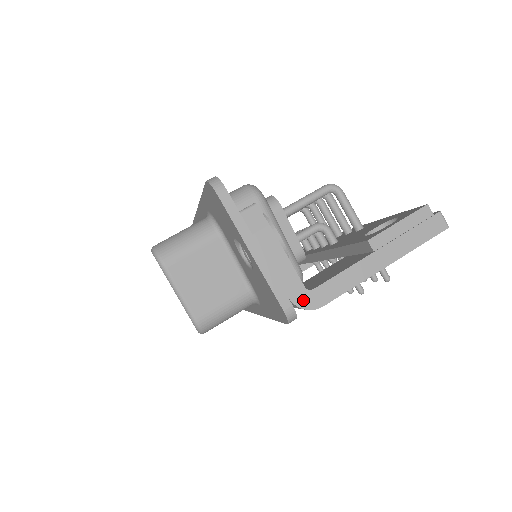
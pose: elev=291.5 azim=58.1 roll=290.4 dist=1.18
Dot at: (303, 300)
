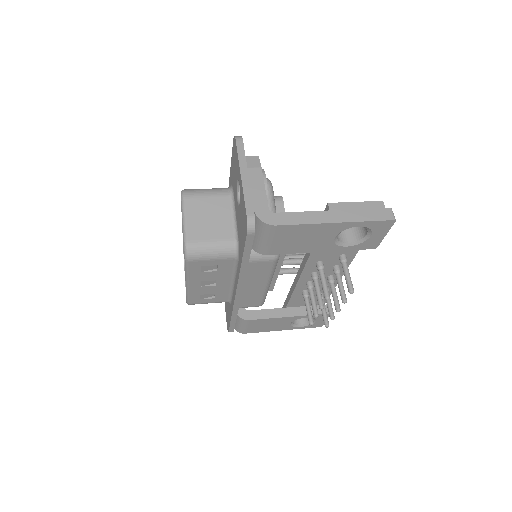
Dot at: (264, 216)
